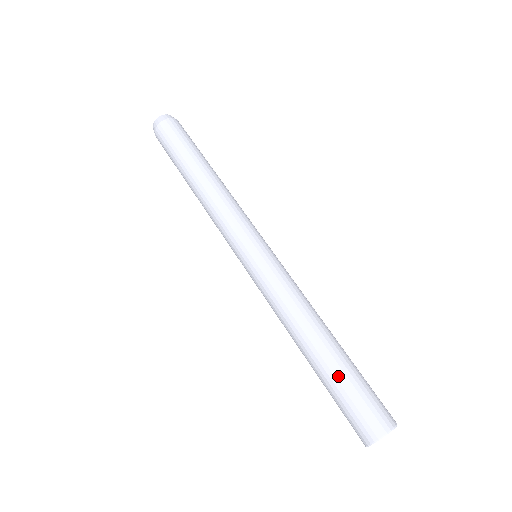
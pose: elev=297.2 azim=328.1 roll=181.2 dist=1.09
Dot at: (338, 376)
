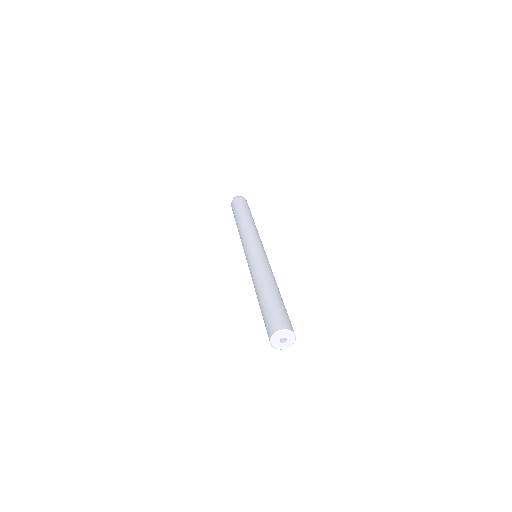
Dot at: (270, 302)
